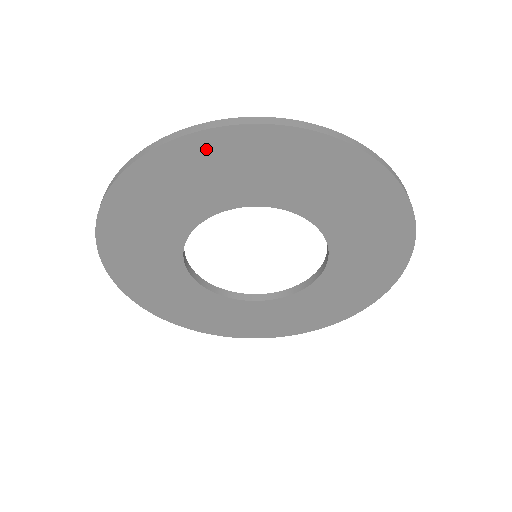
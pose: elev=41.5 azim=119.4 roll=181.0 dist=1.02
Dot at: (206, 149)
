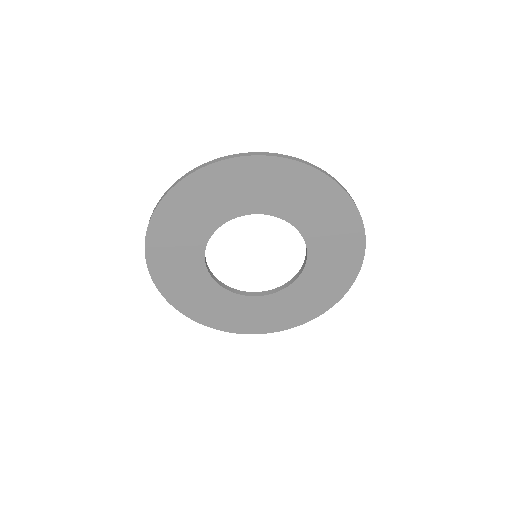
Dot at: (295, 174)
